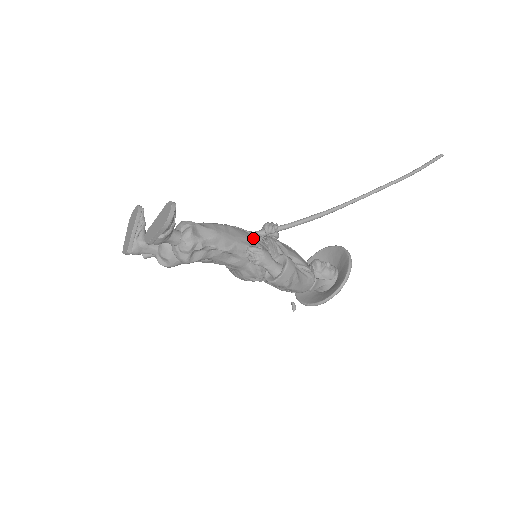
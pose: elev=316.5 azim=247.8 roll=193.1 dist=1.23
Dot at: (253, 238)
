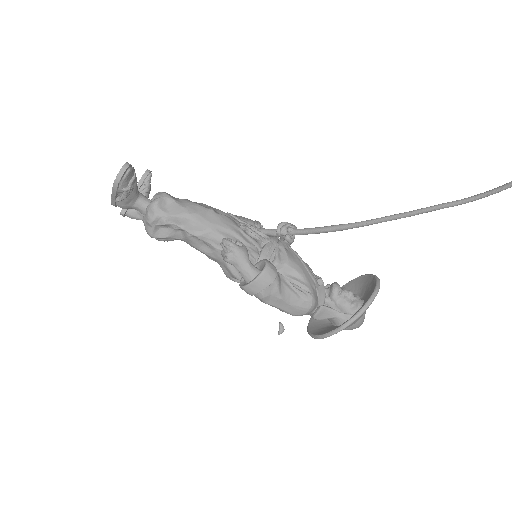
Dot at: (241, 231)
